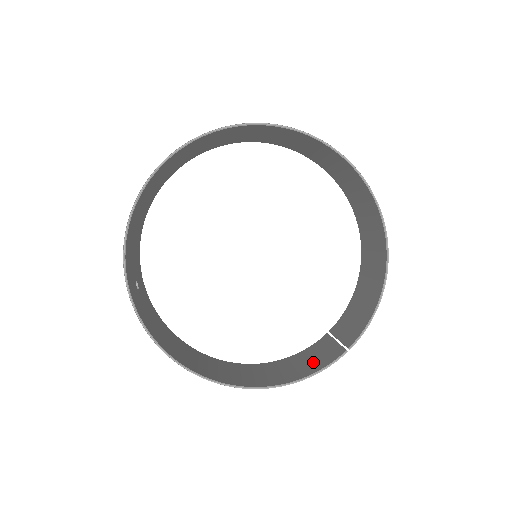
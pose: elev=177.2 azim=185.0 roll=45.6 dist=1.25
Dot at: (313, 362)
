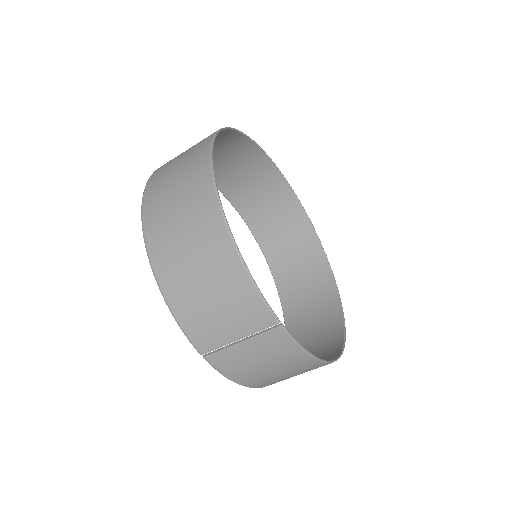
Dot at: (230, 300)
